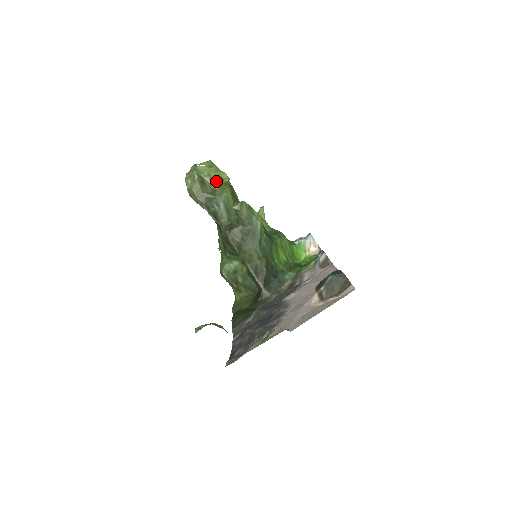
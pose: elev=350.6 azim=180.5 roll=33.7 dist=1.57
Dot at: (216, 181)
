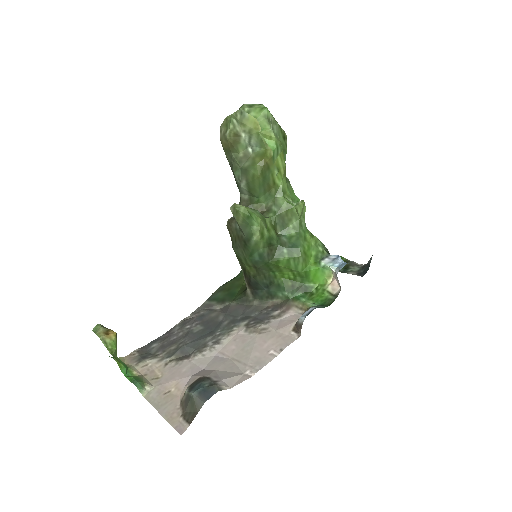
Dot at: (257, 143)
